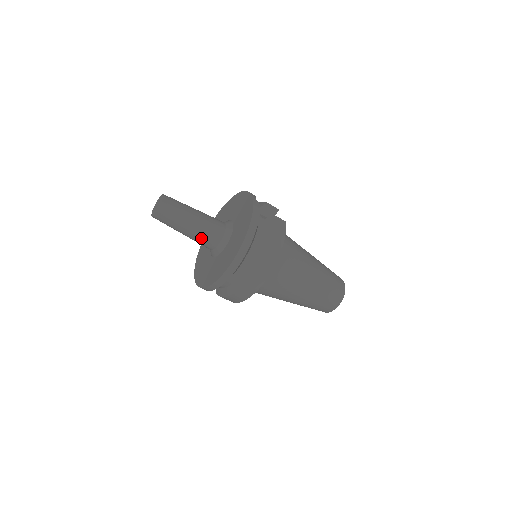
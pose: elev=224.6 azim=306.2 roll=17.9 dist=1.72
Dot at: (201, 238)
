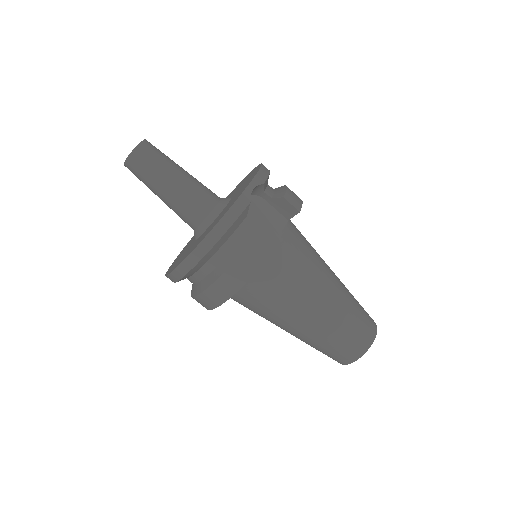
Dot at: (176, 212)
